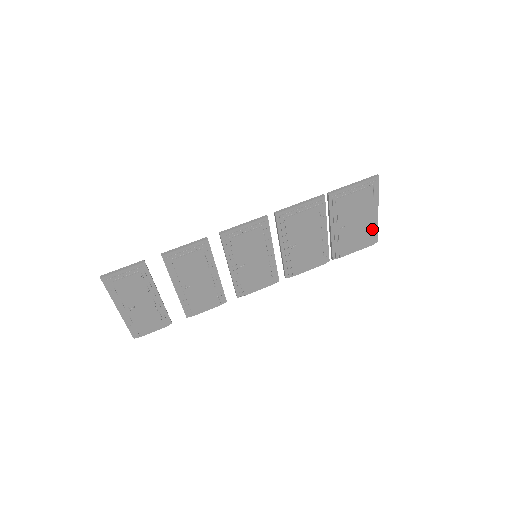
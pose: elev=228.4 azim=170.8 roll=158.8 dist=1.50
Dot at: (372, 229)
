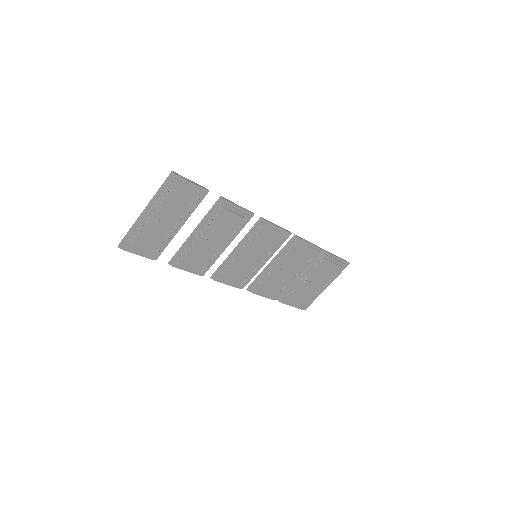
Dot at: (313, 297)
